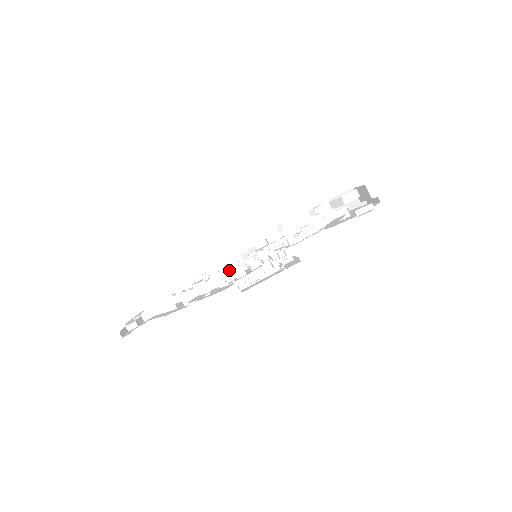
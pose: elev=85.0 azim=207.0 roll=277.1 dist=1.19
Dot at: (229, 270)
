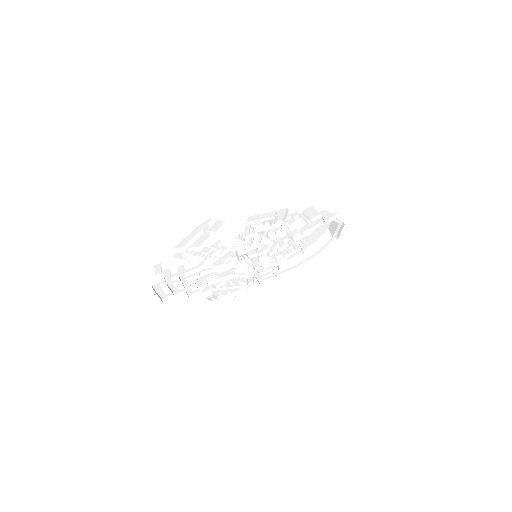
Dot at: occluded
